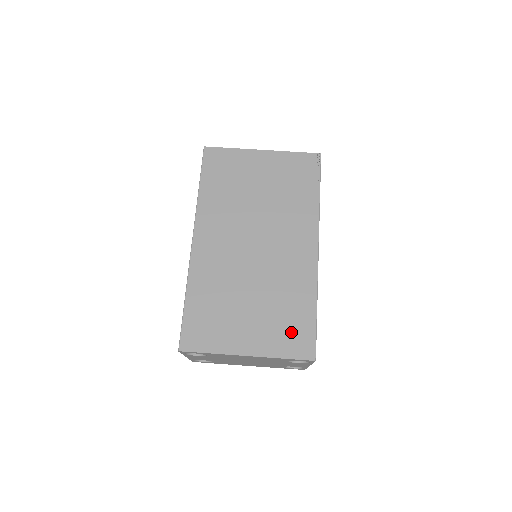
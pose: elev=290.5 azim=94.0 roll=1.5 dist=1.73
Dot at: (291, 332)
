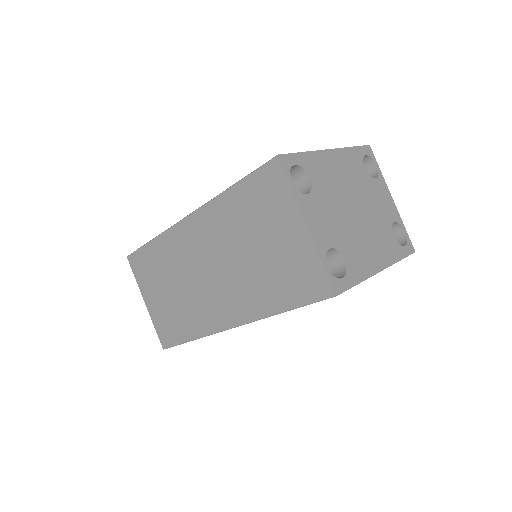
Dot at: occluded
